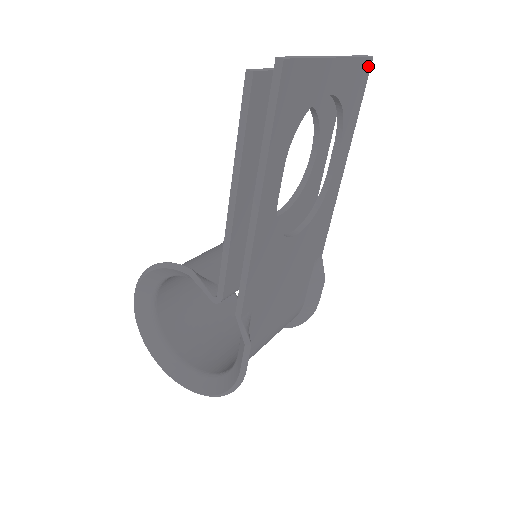
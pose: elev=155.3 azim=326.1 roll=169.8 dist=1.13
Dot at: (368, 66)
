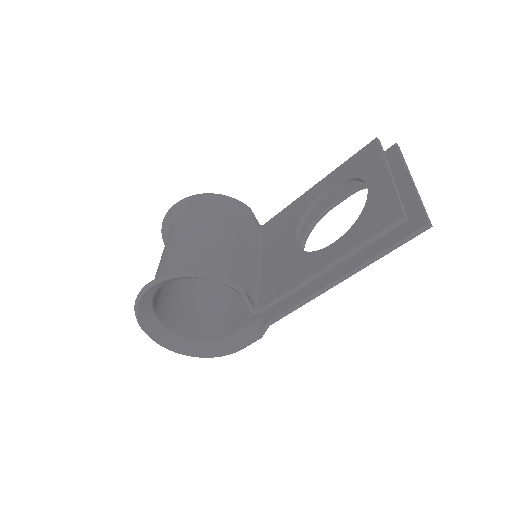
Dot at: occluded
